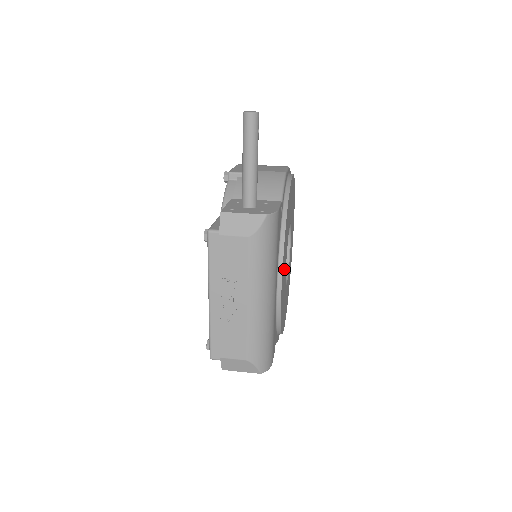
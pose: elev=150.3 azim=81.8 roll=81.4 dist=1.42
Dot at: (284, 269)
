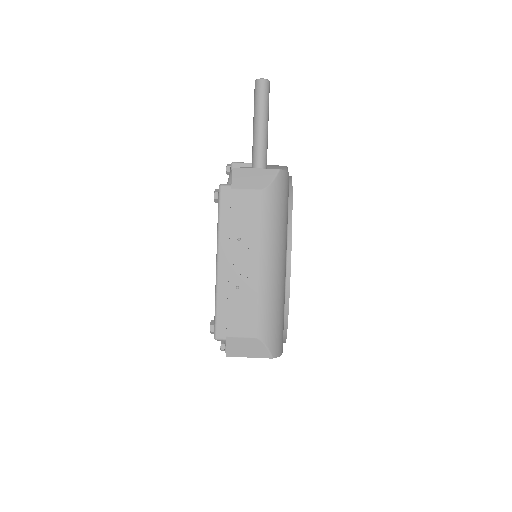
Dot at: occluded
